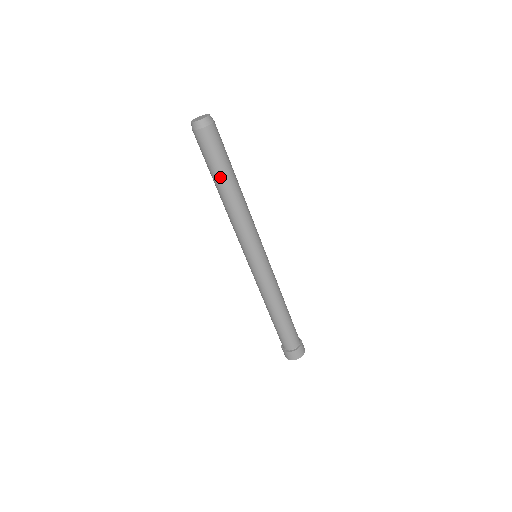
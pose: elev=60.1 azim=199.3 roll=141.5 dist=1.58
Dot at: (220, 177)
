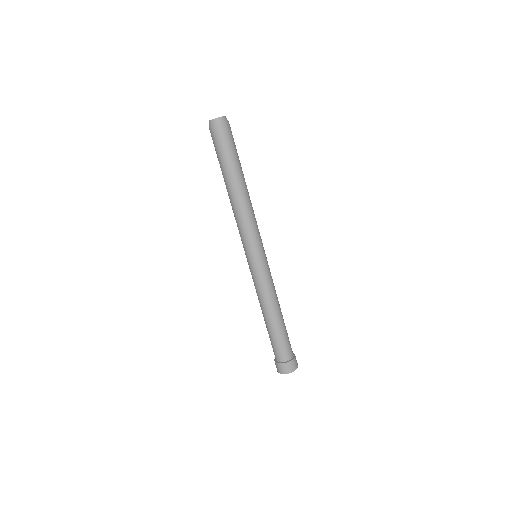
Dot at: (238, 169)
